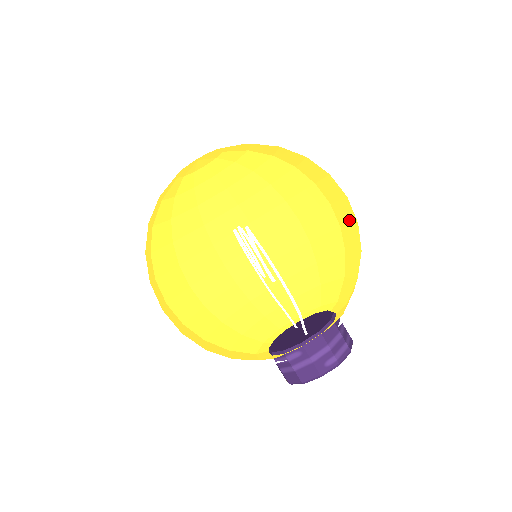
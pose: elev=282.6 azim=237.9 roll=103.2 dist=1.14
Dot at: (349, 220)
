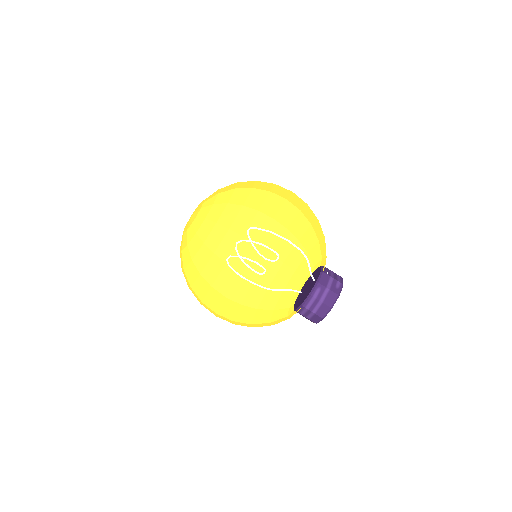
Dot at: (293, 215)
